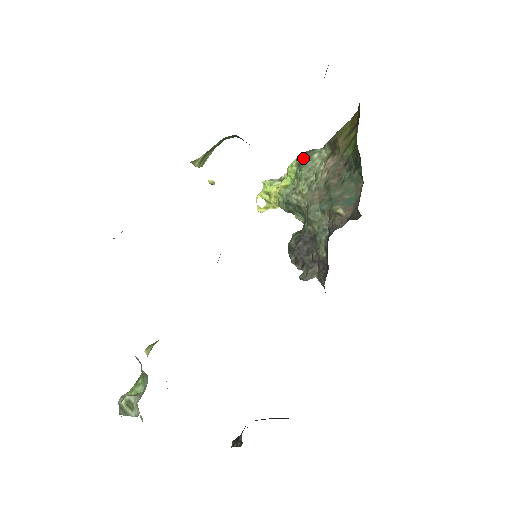
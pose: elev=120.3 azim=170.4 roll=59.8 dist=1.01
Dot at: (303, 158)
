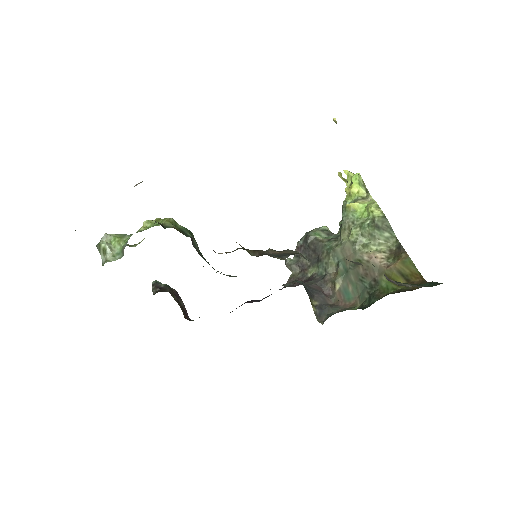
Dot at: (380, 223)
